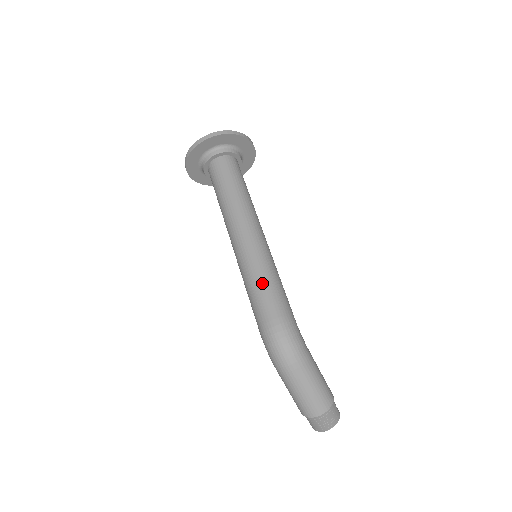
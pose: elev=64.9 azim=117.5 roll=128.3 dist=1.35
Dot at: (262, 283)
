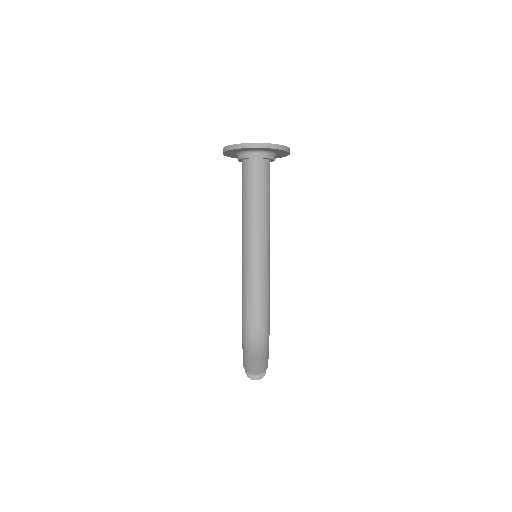
Dot at: (259, 294)
